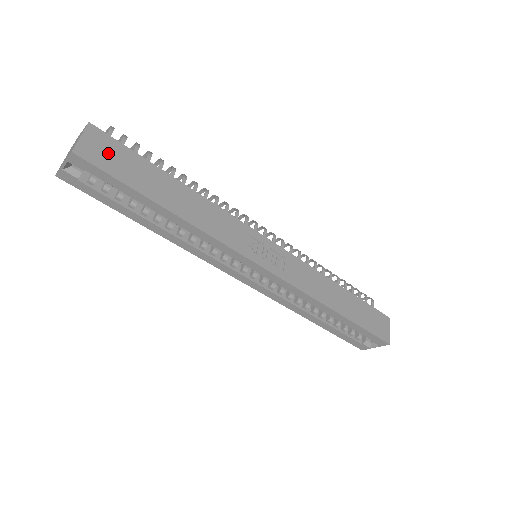
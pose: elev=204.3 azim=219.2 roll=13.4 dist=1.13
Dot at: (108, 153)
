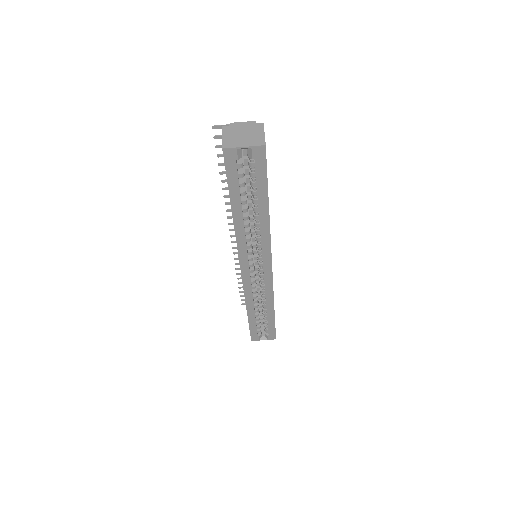
Dot at: occluded
